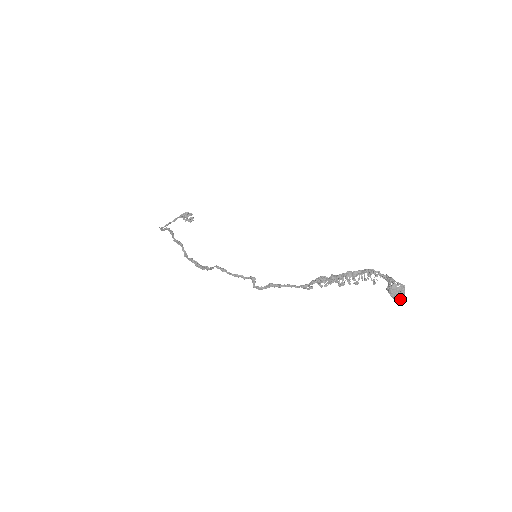
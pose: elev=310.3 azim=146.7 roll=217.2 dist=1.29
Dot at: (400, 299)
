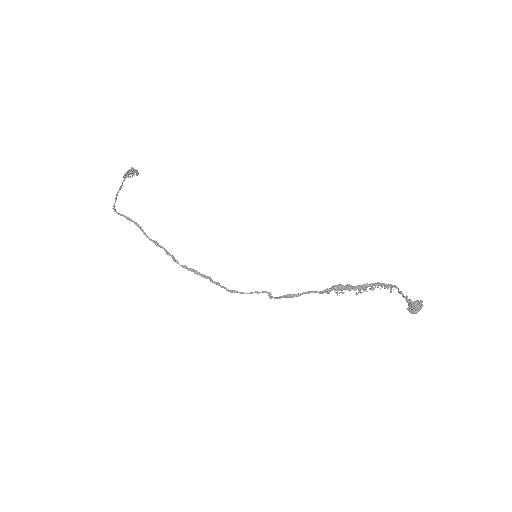
Dot at: occluded
